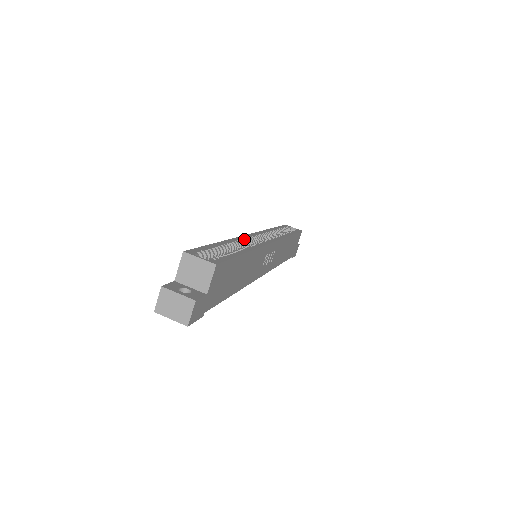
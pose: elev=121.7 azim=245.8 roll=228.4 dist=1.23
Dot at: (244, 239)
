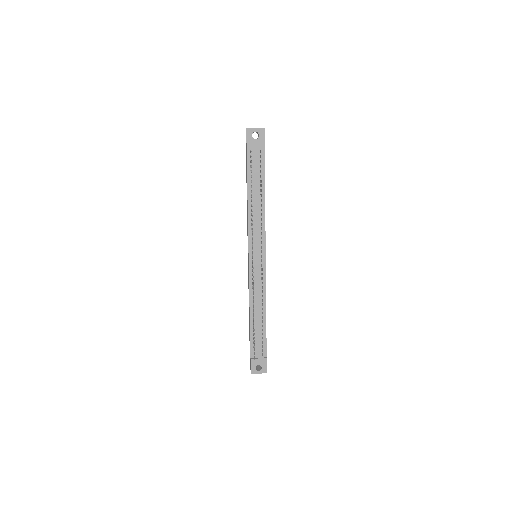
Dot at: occluded
